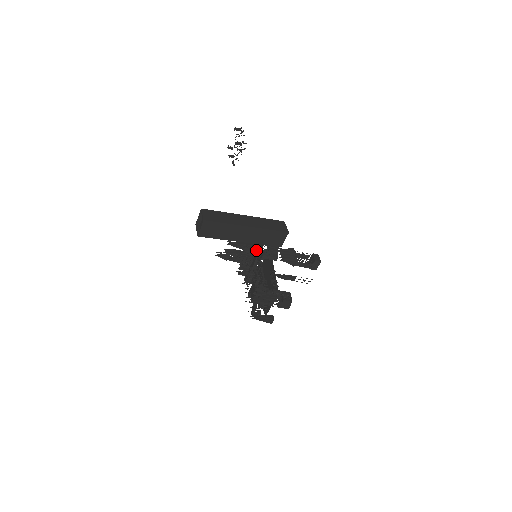
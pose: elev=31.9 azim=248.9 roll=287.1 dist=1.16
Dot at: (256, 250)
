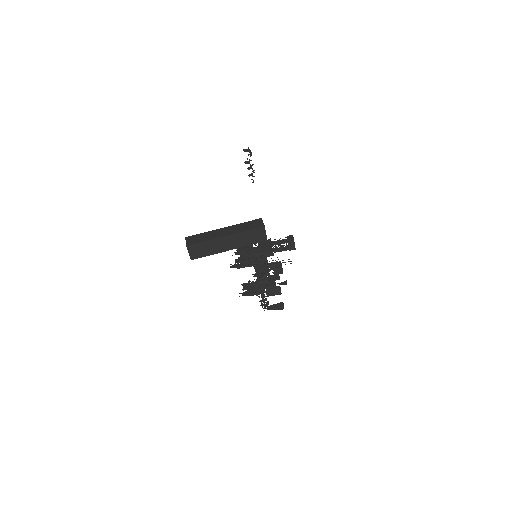
Dot at: (248, 252)
